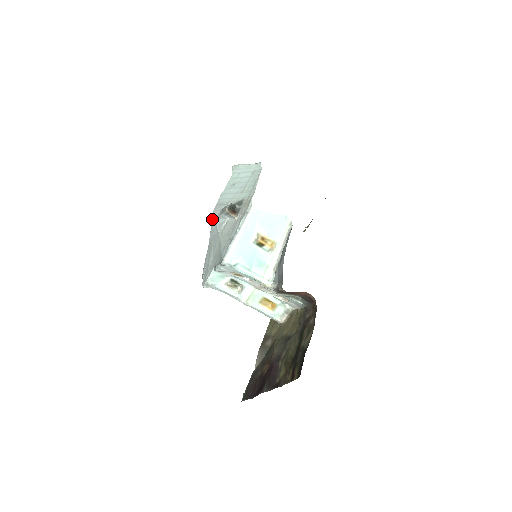
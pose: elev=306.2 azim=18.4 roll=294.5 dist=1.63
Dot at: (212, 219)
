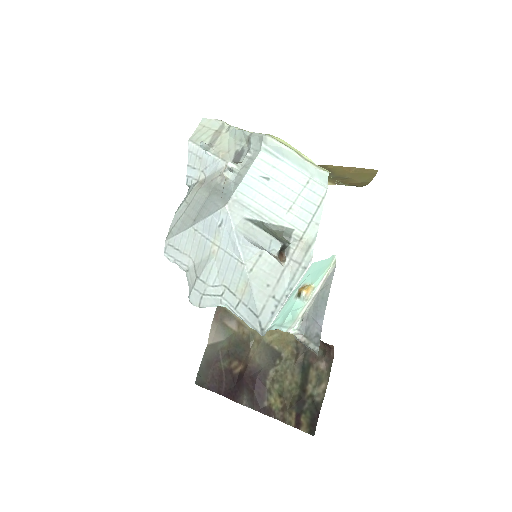
Dot at: (217, 213)
